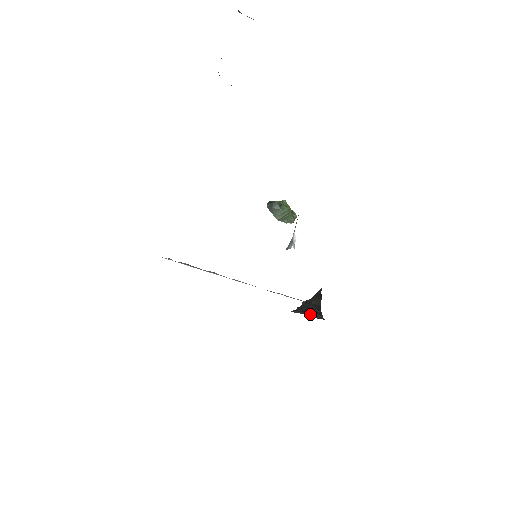
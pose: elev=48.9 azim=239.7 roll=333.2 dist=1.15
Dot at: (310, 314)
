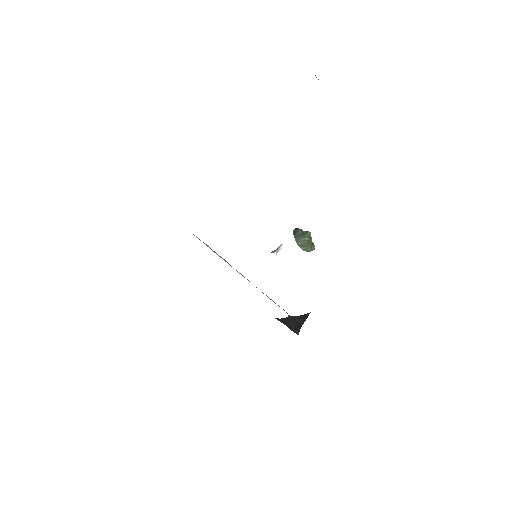
Dot at: (289, 326)
